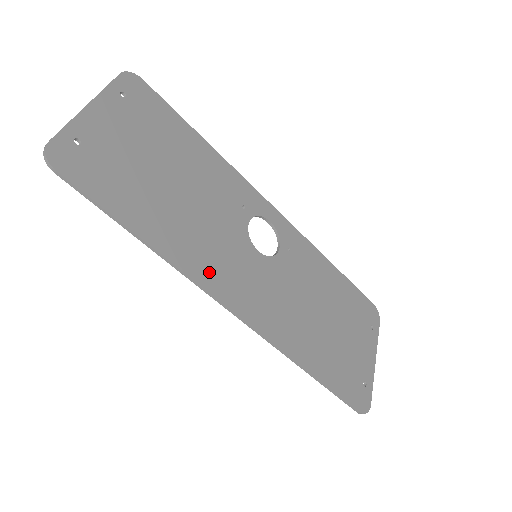
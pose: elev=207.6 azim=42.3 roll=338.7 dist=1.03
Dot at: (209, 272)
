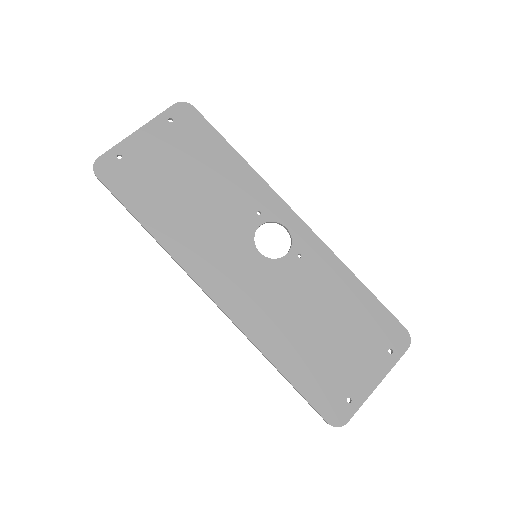
Dot at: (197, 261)
